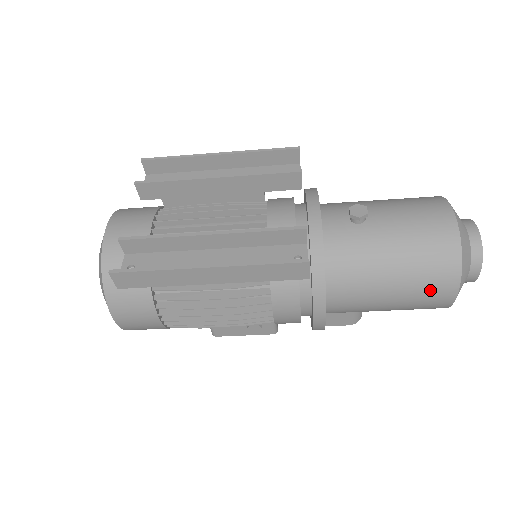
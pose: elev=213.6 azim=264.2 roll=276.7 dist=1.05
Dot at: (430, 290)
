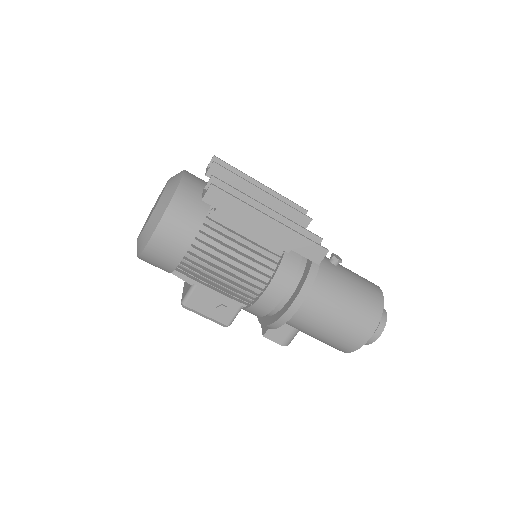
Dot at: (359, 325)
